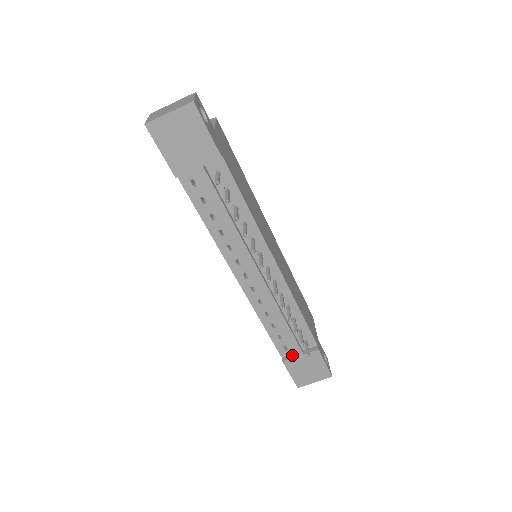
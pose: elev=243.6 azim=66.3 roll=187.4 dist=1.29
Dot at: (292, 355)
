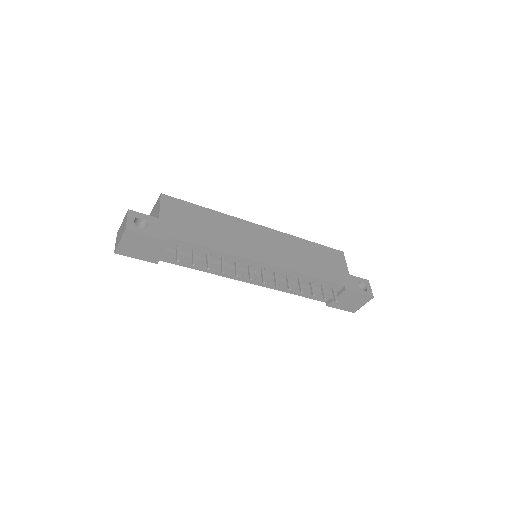
Dot at: (331, 299)
